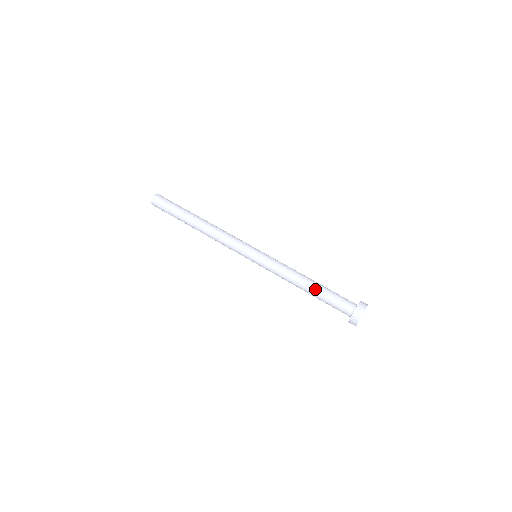
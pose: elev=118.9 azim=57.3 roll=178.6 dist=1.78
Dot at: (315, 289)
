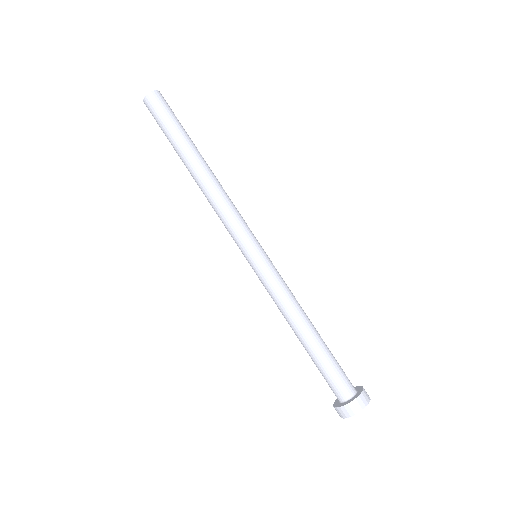
Dot at: (310, 347)
